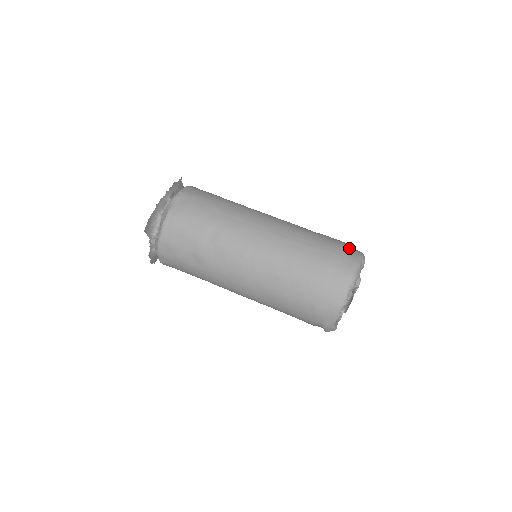
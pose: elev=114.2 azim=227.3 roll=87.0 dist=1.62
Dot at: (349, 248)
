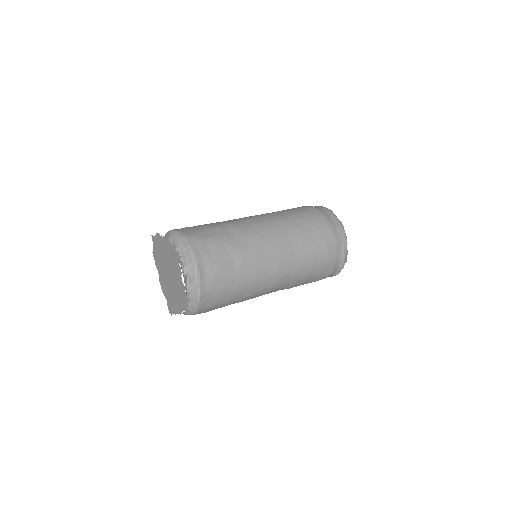
Dot at: occluded
